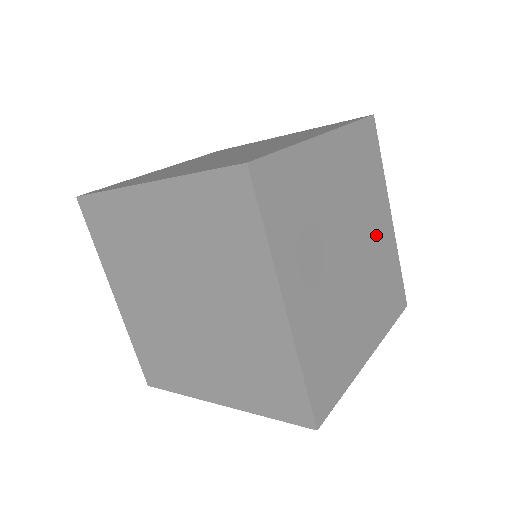
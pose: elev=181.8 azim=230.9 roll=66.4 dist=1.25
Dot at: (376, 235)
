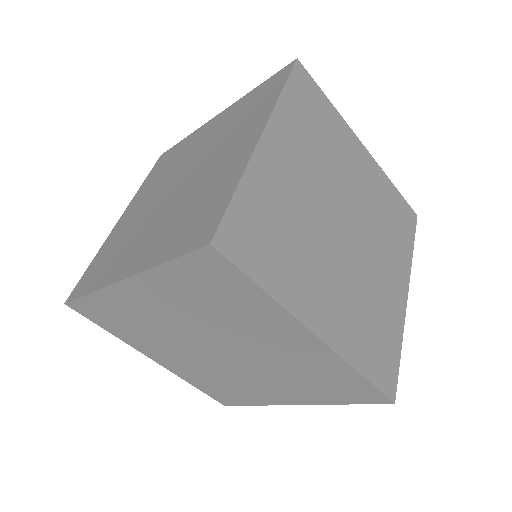
Dot at: (382, 273)
